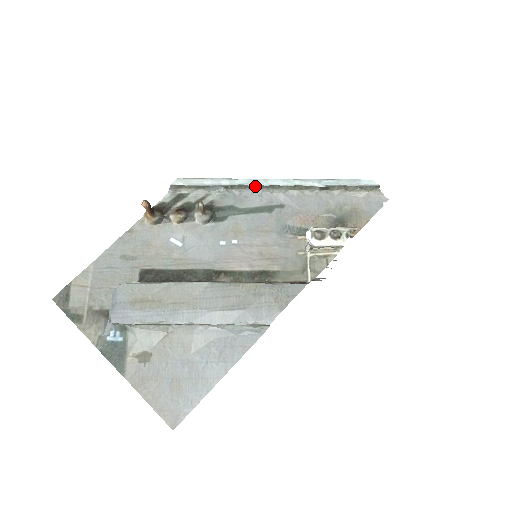
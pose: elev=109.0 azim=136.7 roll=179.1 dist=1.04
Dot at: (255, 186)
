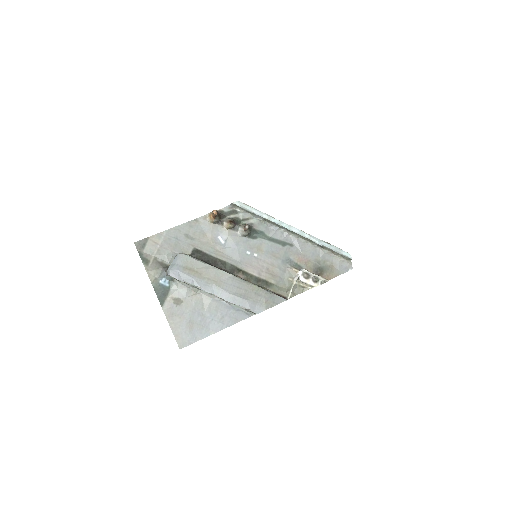
Dot at: (282, 227)
